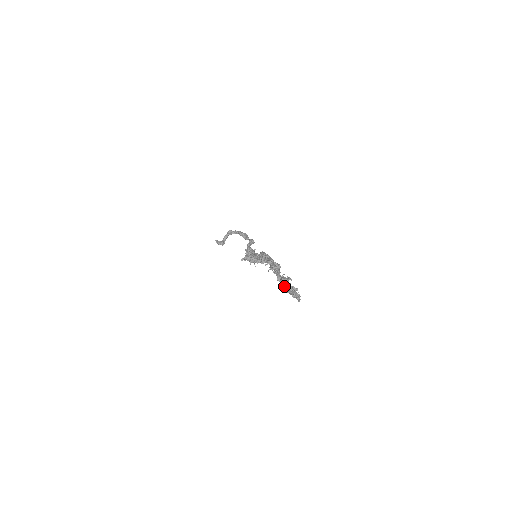
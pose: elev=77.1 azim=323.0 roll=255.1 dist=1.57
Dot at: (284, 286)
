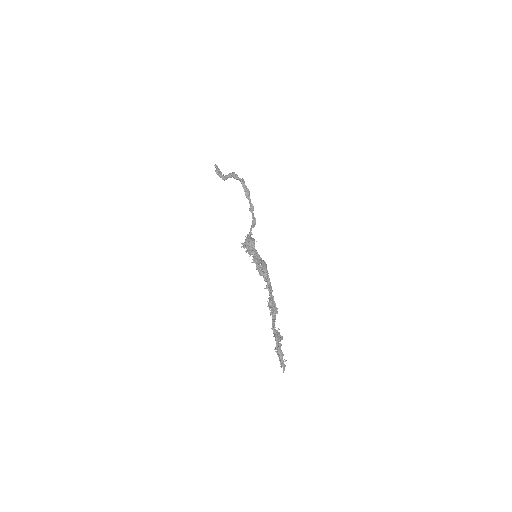
Dot at: (277, 347)
